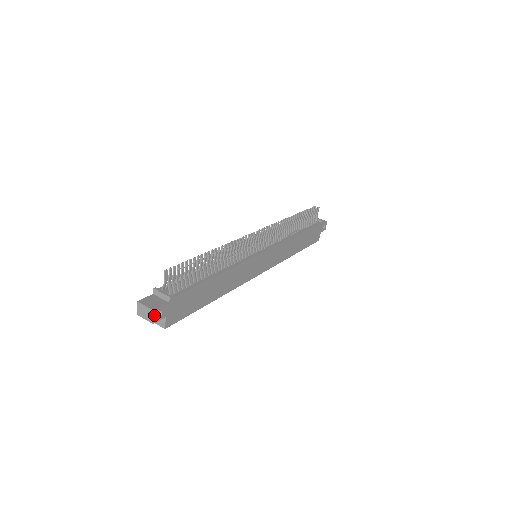
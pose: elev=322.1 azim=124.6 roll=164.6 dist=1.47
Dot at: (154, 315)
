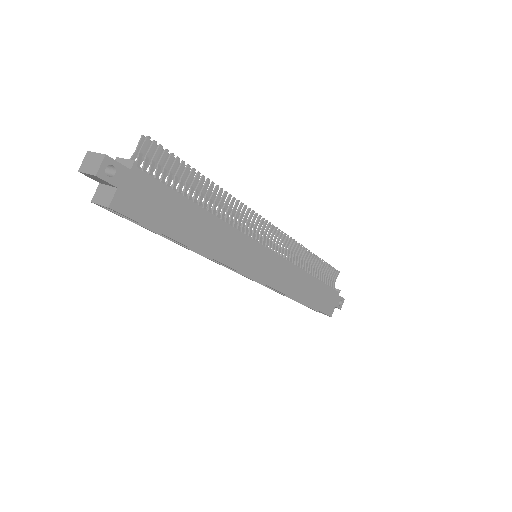
Dot at: (103, 163)
